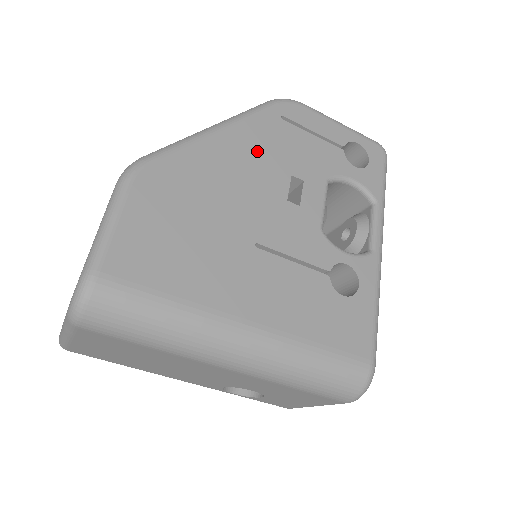
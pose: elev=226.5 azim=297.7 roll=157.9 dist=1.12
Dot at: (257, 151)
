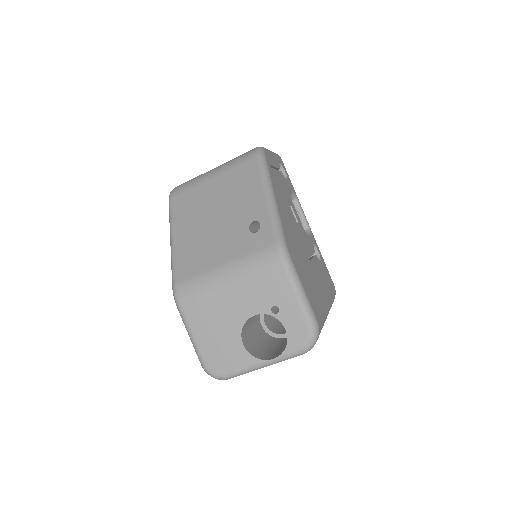
Dot at: (282, 200)
